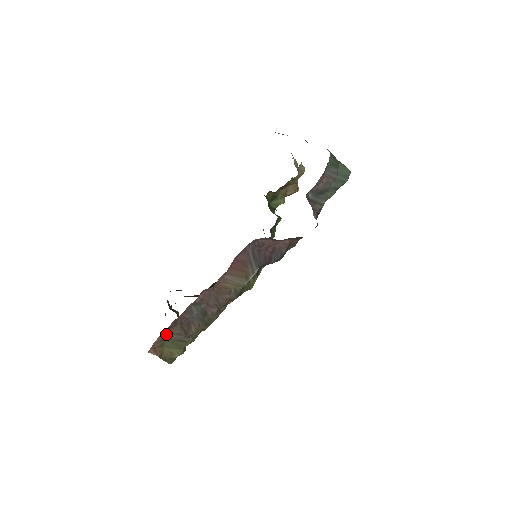
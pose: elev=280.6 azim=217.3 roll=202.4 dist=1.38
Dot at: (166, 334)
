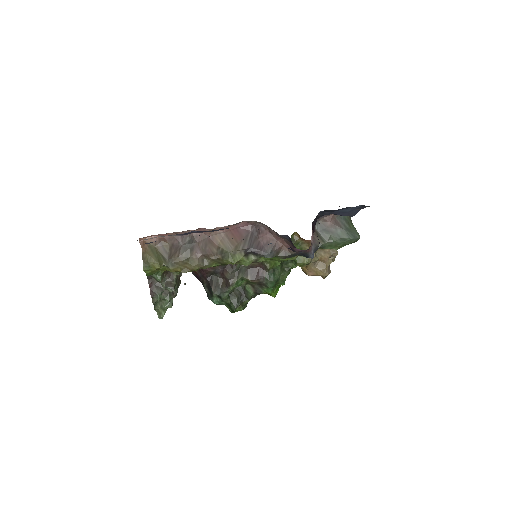
Dot at: (159, 243)
